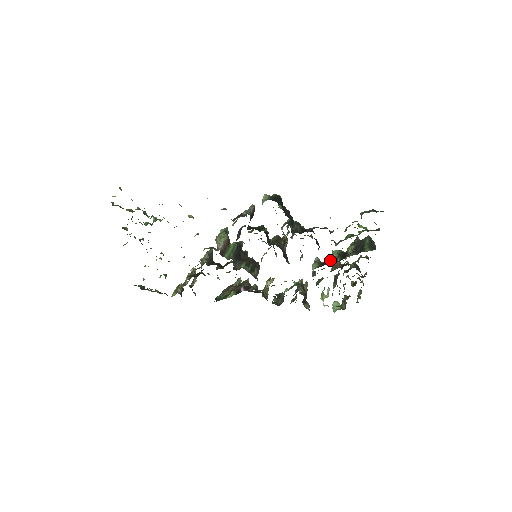
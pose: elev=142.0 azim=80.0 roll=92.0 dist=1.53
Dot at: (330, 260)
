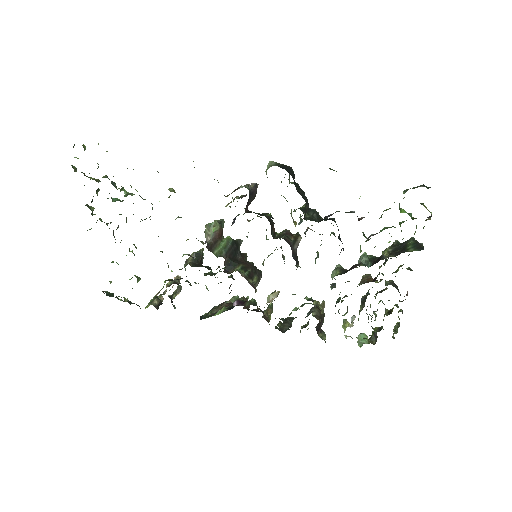
Dot at: (357, 264)
